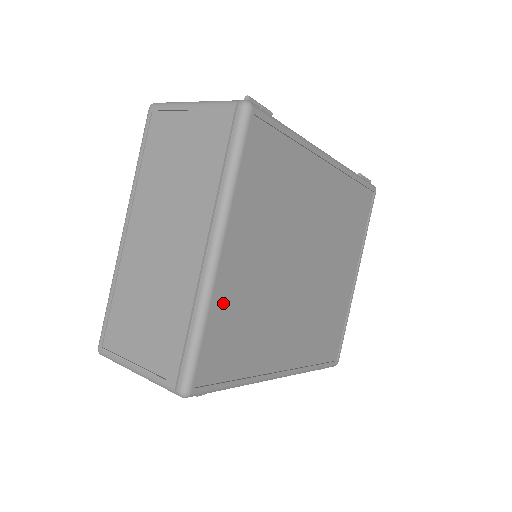
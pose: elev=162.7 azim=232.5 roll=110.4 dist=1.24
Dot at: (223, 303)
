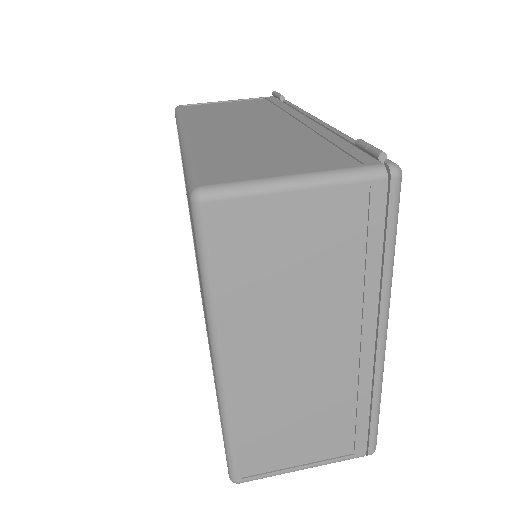
Dot at: occluded
